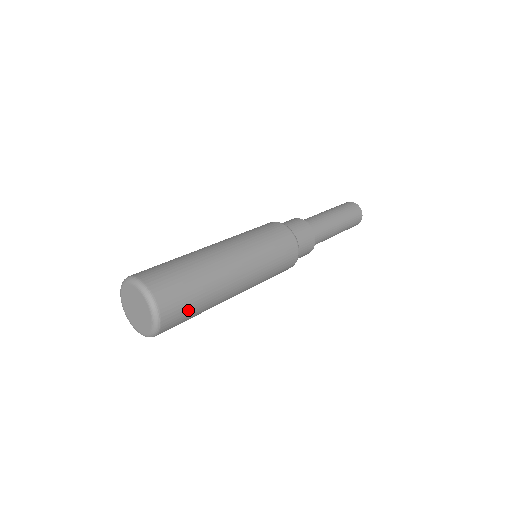
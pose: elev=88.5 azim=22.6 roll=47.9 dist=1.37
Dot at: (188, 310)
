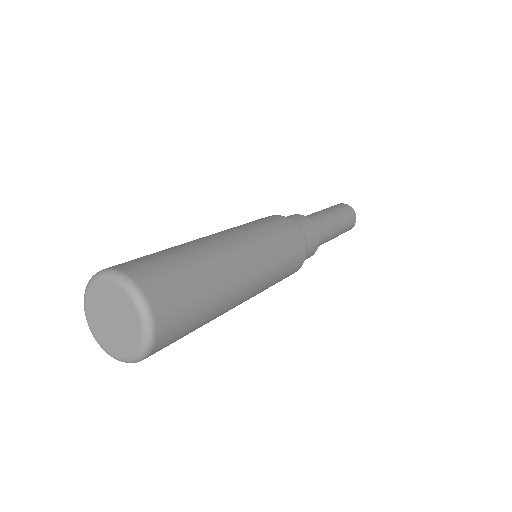
Dot at: (184, 285)
